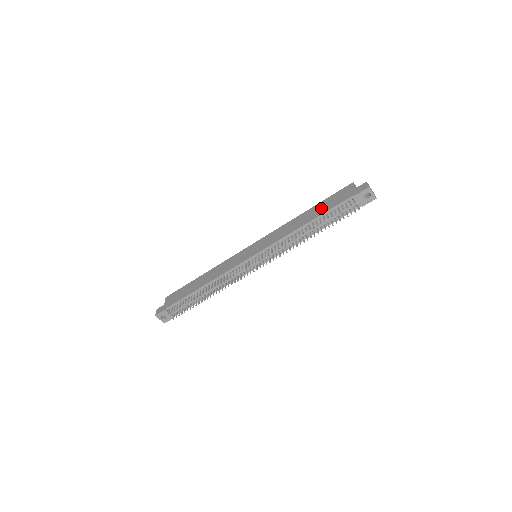
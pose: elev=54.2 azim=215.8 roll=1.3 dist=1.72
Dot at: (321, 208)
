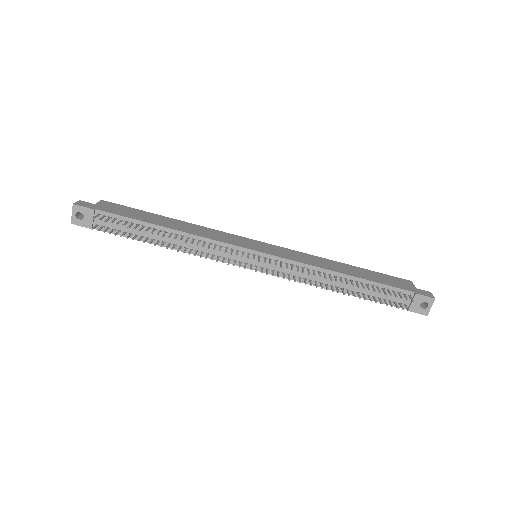
Dot at: (368, 274)
